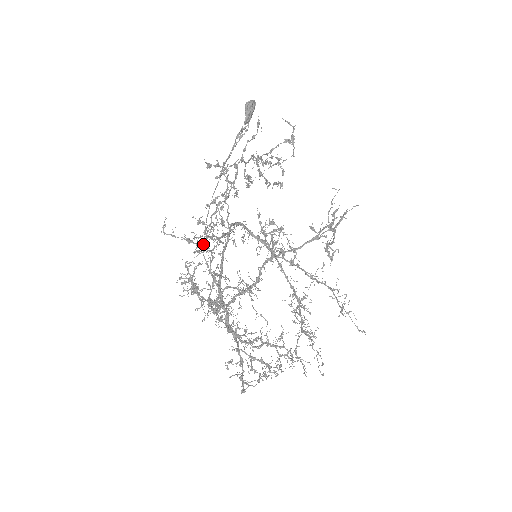
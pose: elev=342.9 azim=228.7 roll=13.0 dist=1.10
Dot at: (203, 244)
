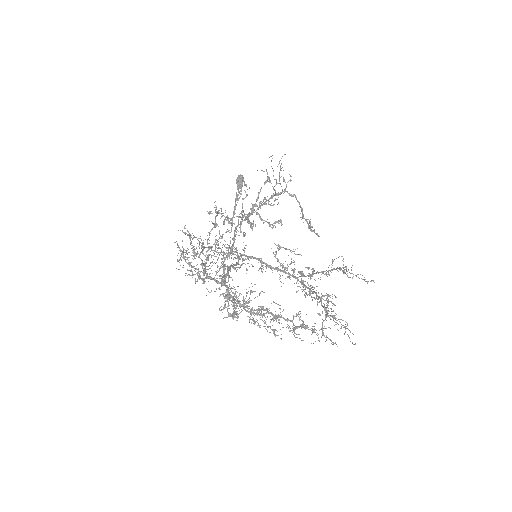
Dot at: occluded
